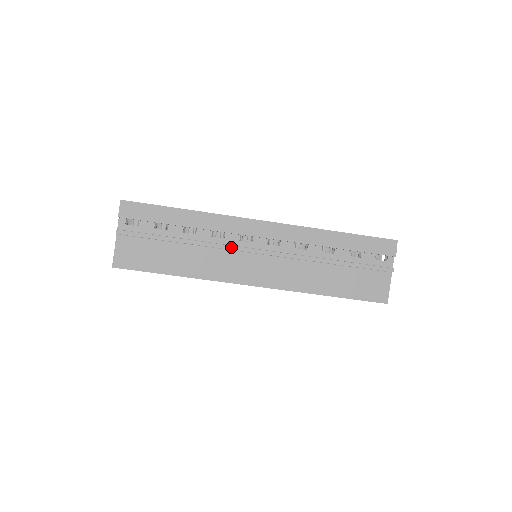
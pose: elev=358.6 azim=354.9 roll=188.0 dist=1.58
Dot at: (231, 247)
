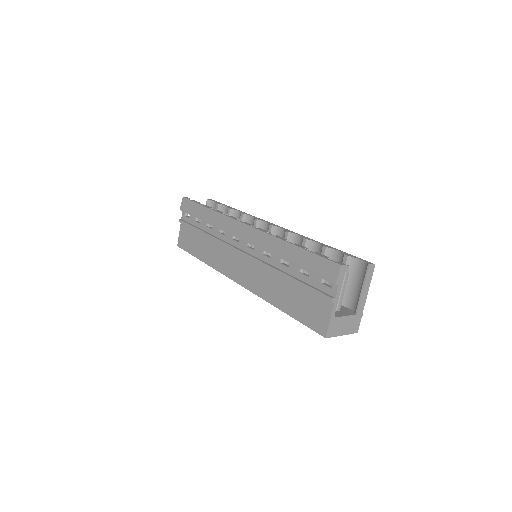
Dot at: (225, 244)
